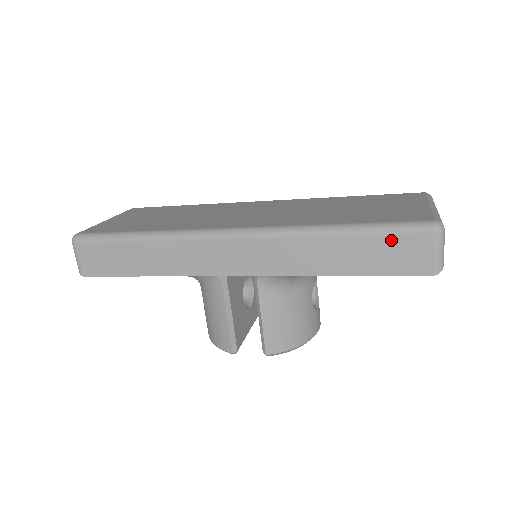
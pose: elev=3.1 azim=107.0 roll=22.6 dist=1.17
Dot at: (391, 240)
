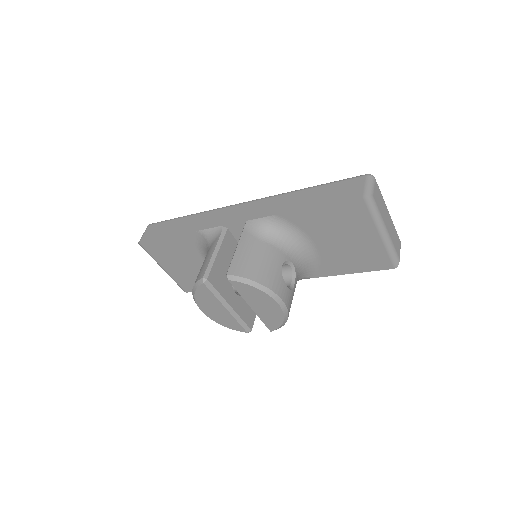
Dot at: (338, 184)
